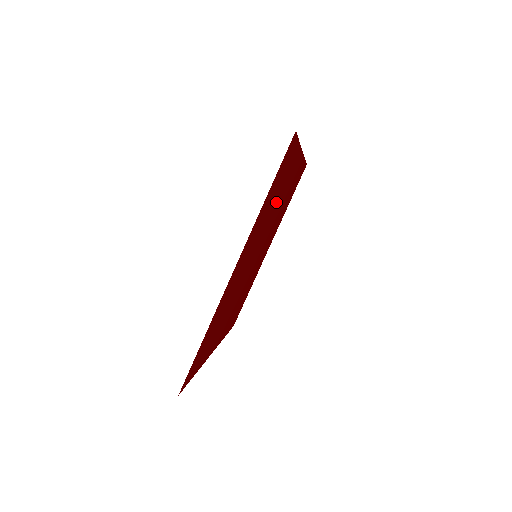
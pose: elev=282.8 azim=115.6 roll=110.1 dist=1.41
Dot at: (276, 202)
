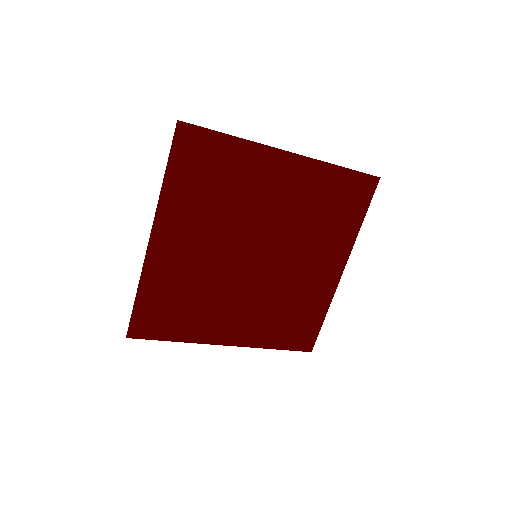
Dot at: (245, 198)
